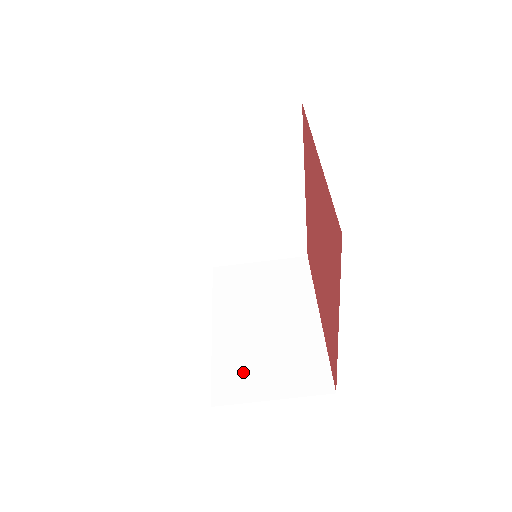
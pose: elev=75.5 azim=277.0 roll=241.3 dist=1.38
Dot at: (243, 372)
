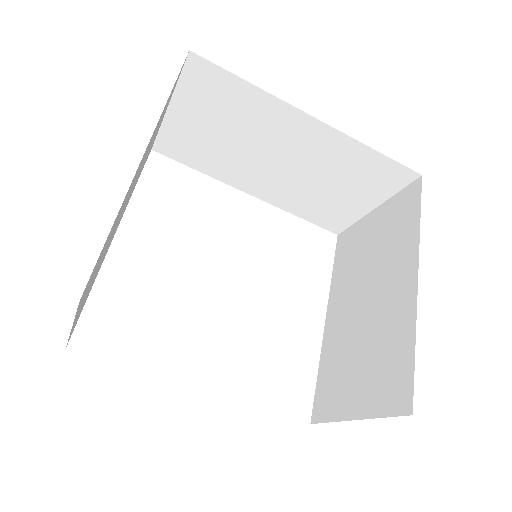
Dot at: (337, 379)
